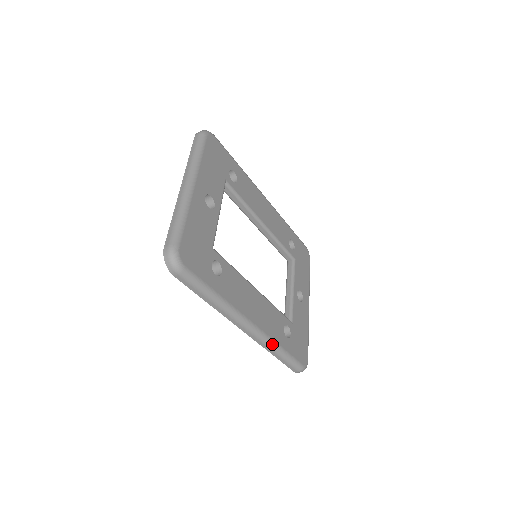
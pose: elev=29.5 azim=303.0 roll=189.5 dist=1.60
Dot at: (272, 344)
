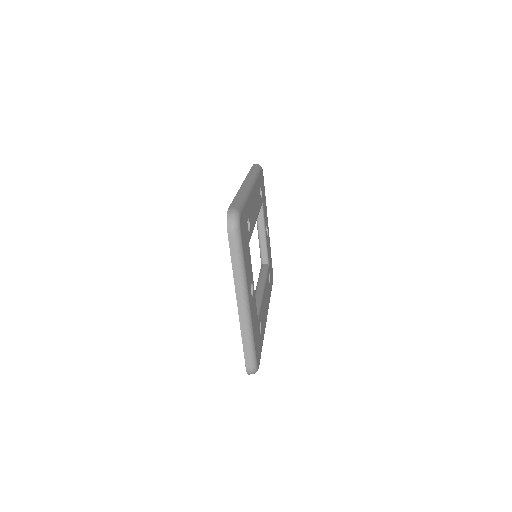
Dot at: occluded
